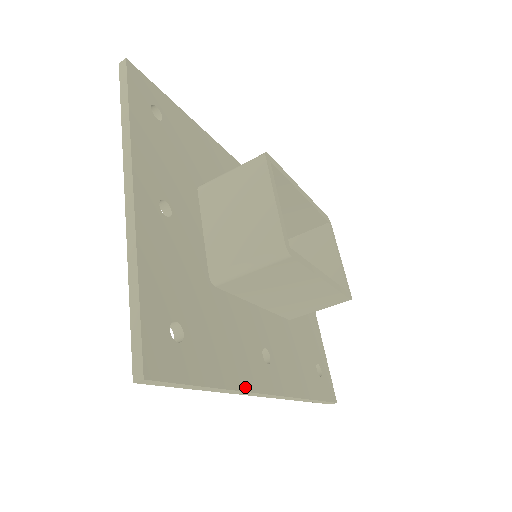
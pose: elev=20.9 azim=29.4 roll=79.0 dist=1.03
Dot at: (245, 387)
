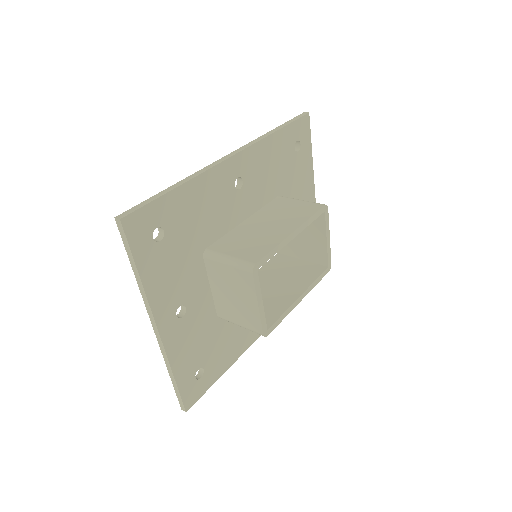
Dot at: (244, 351)
